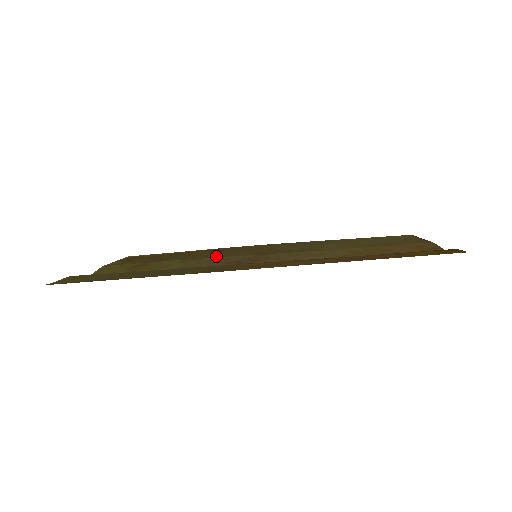
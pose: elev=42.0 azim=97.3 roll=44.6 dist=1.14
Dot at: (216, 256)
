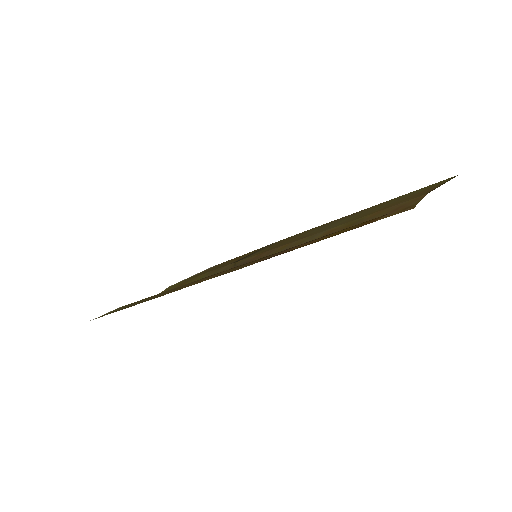
Dot at: occluded
